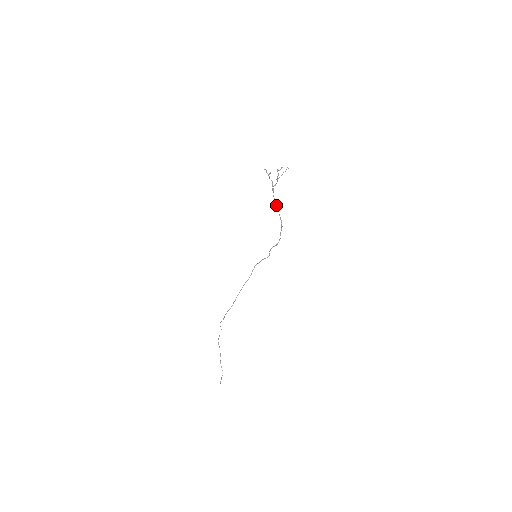
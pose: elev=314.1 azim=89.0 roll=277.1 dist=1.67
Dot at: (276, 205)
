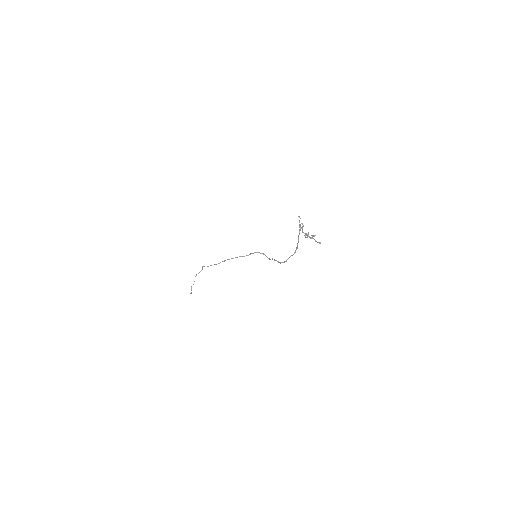
Dot at: (298, 237)
